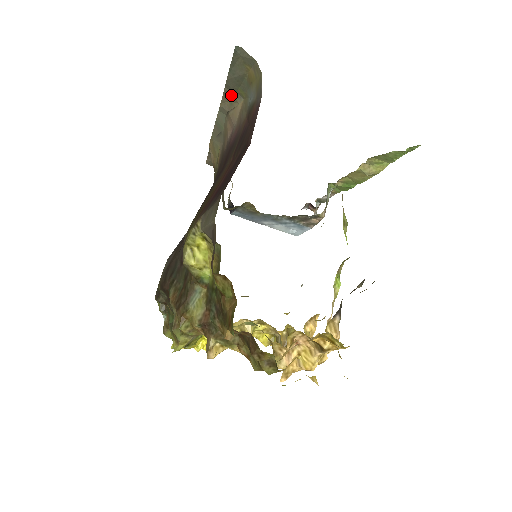
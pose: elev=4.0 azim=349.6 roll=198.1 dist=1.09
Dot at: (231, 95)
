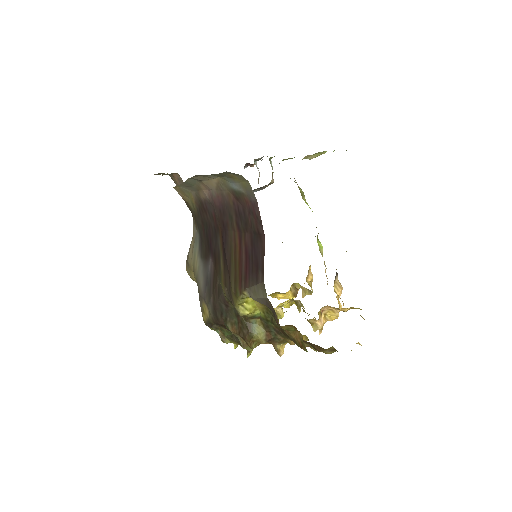
Dot at: (205, 176)
